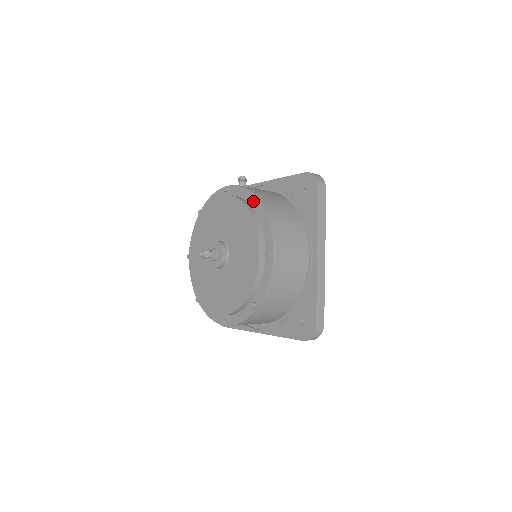
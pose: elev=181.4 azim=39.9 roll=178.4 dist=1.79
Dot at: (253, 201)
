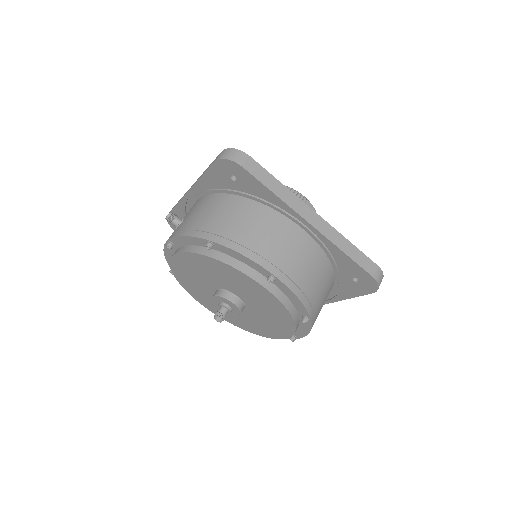
Dot at: occluded
